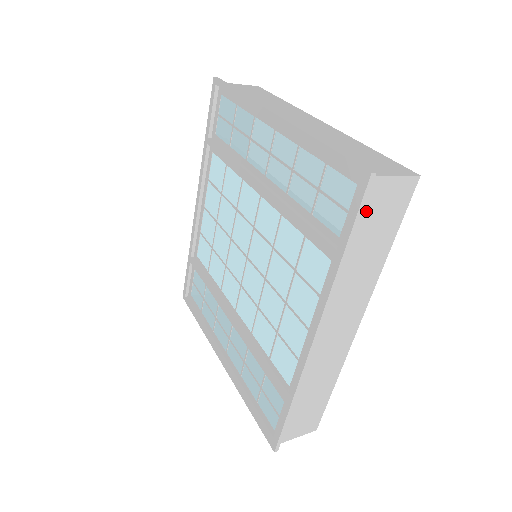
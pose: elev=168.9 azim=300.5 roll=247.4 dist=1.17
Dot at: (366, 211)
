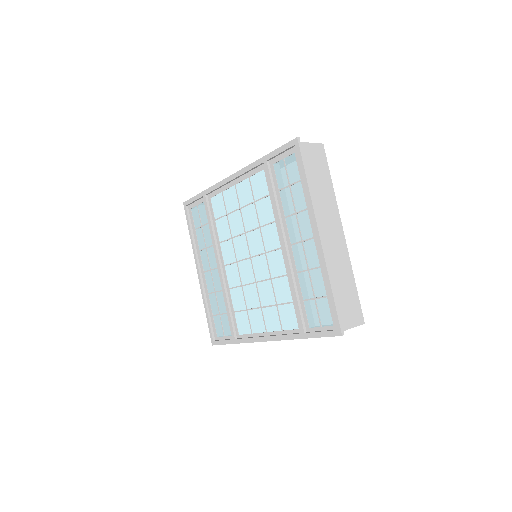
Dot at: occluded
